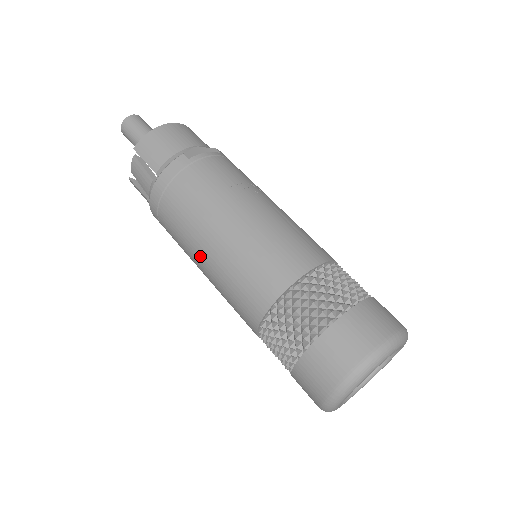
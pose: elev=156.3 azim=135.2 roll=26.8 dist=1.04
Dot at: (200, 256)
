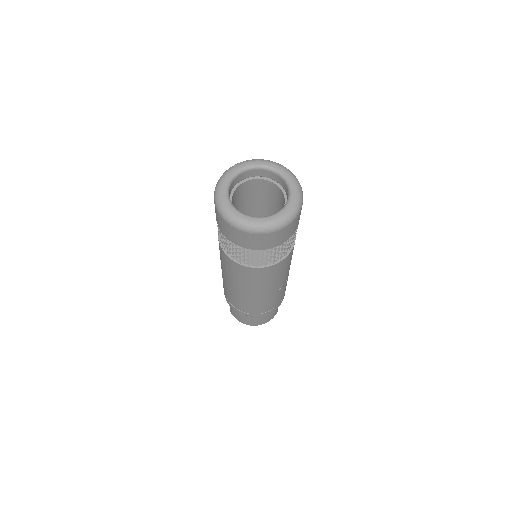
Dot at: occluded
